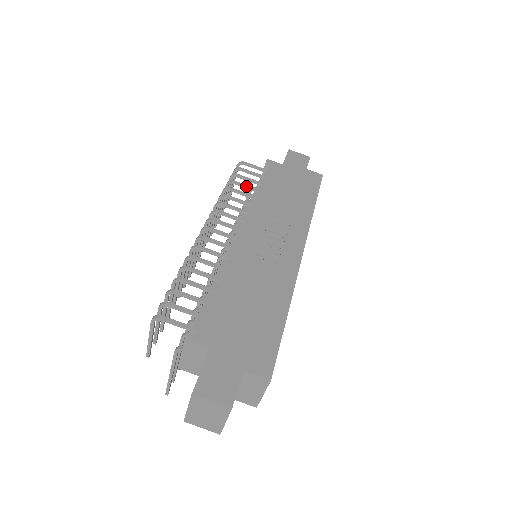
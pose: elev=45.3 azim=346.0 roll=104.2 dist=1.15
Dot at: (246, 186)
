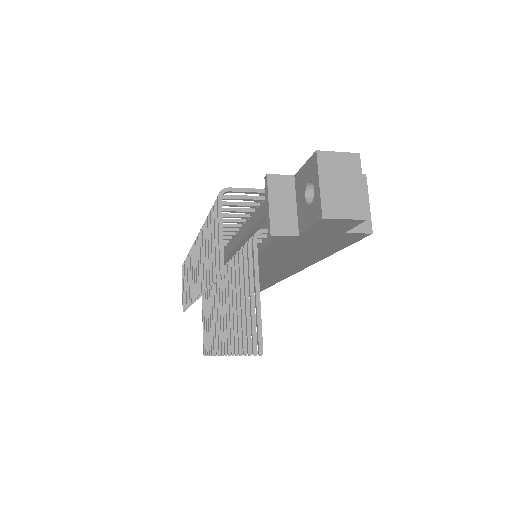
Dot at: occluded
